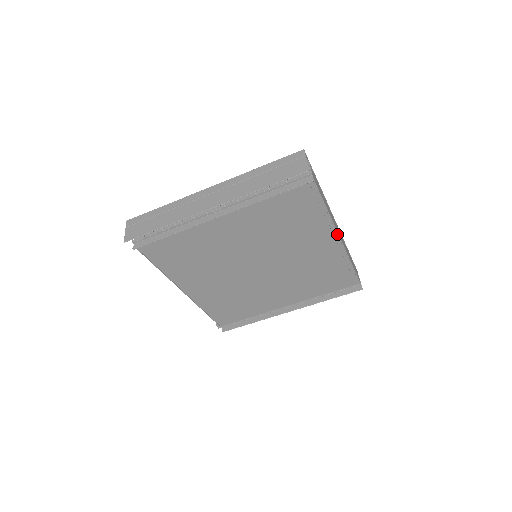
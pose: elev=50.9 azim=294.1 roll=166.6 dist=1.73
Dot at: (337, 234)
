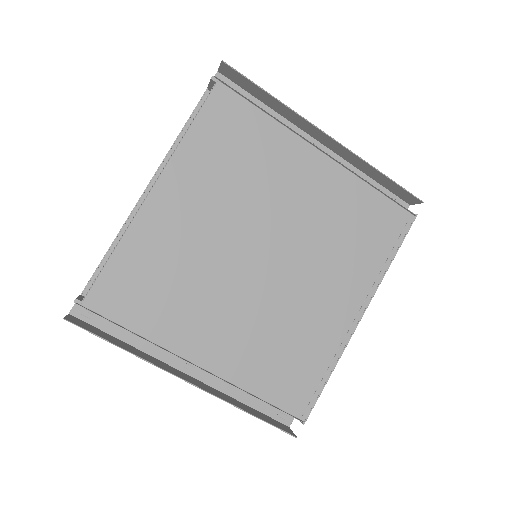
Dot at: (367, 305)
